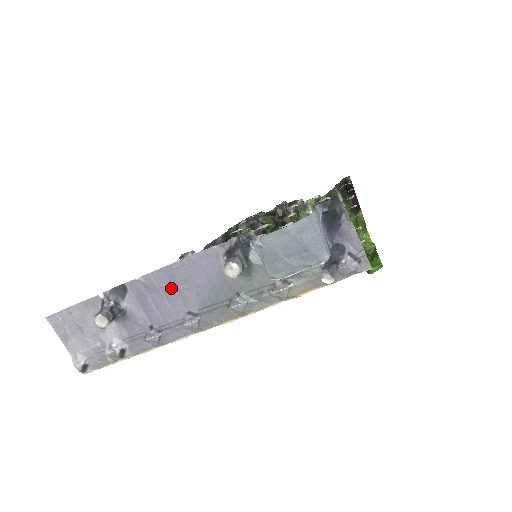
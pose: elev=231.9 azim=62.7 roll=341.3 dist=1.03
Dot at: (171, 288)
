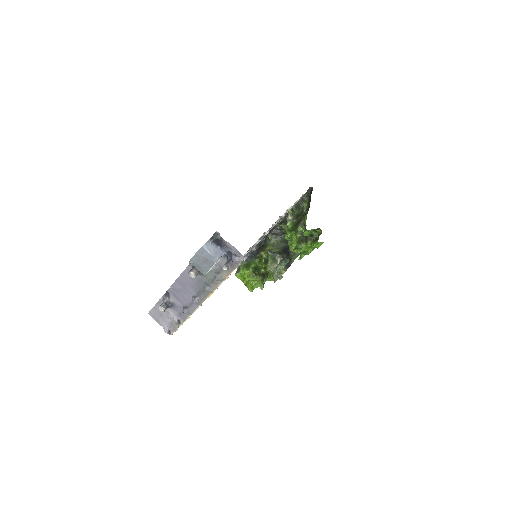
Dot at: (183, 288)
